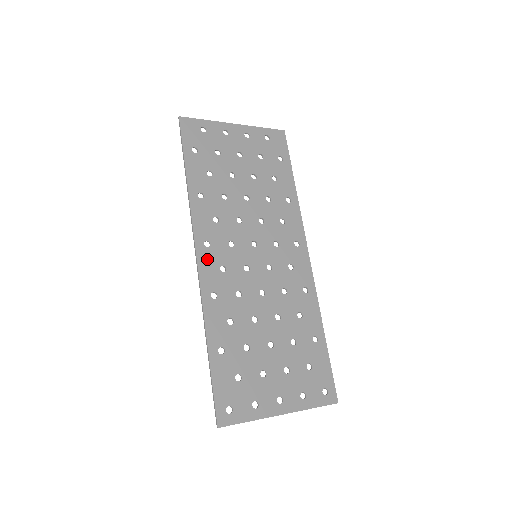
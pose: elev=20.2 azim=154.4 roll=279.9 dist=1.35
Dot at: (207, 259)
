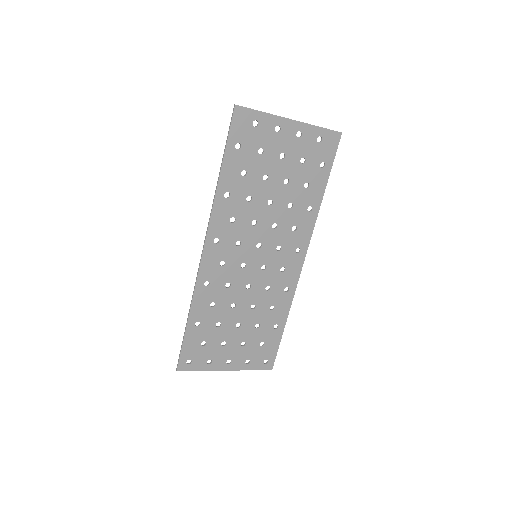
Dot at: (212, 254)
